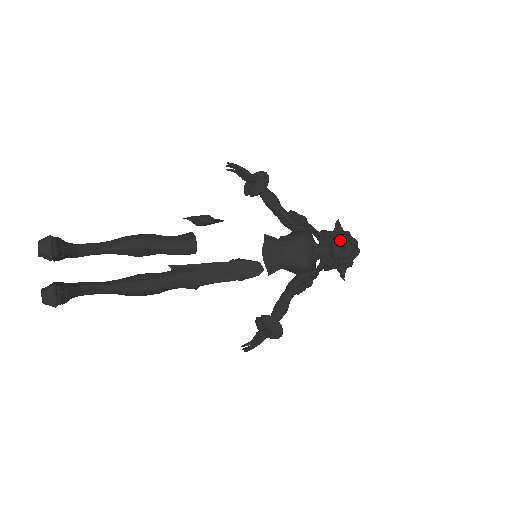
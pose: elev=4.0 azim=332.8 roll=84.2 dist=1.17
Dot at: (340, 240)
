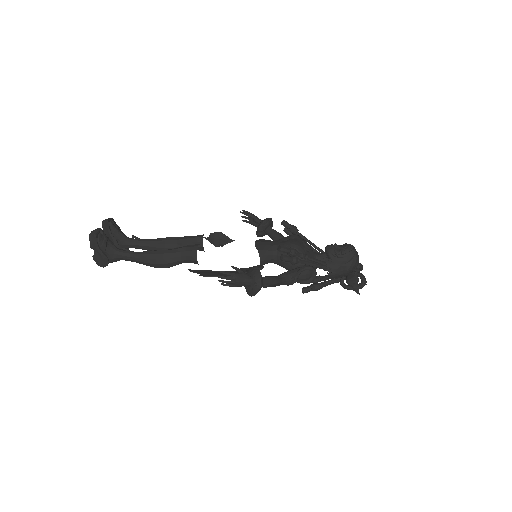
Dot at: occluded
